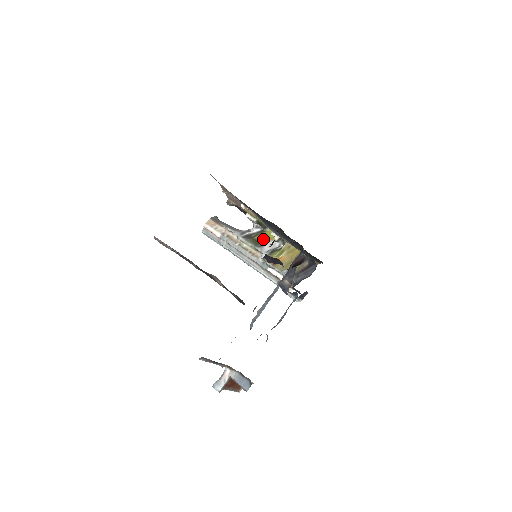
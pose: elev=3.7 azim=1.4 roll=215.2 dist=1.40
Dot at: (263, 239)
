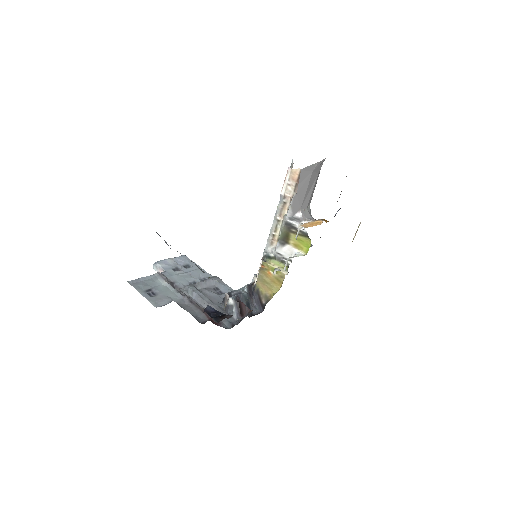
Dot at: (293, 241)
